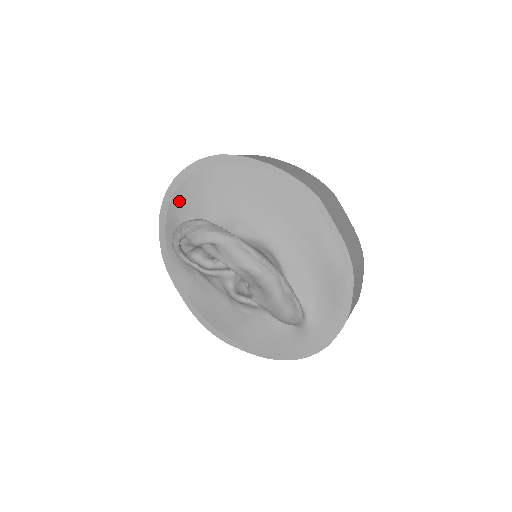
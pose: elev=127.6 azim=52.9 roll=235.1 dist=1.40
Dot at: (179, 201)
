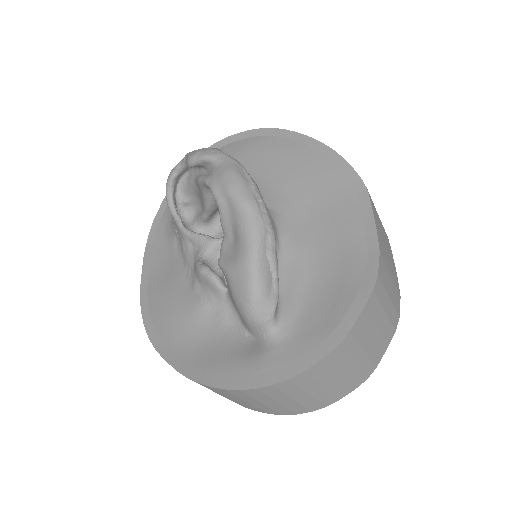
Dot at: occluded
